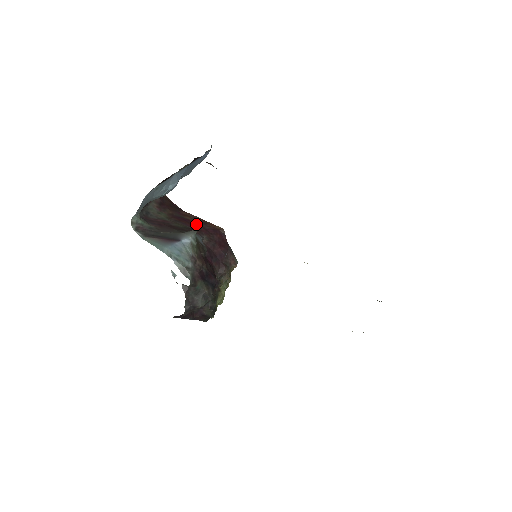
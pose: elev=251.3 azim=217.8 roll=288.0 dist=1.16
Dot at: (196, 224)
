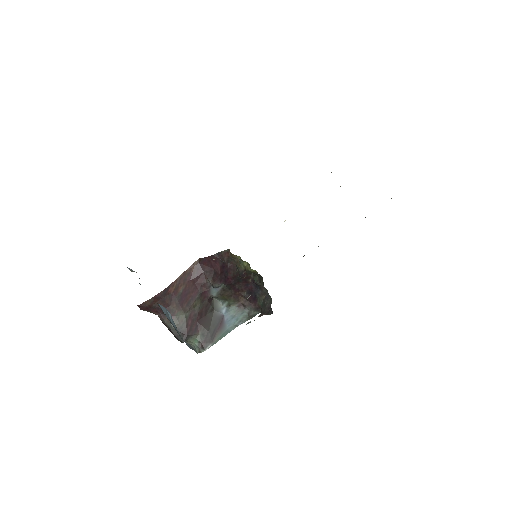
Dot at: (192, 285)
